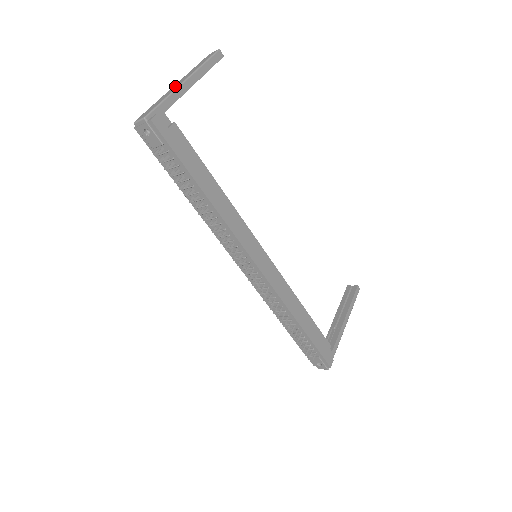
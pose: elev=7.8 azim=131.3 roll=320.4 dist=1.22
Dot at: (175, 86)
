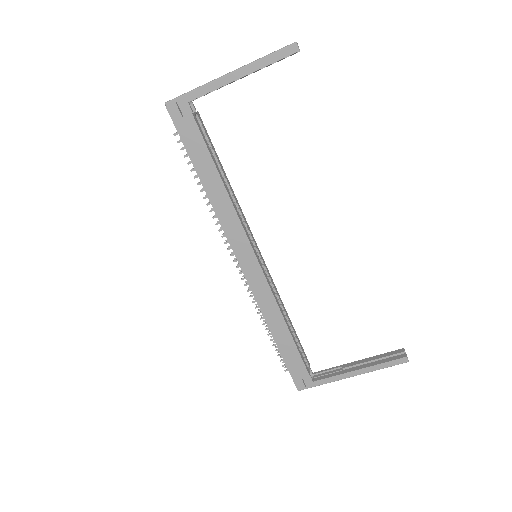
Dot at: (221, 76)
